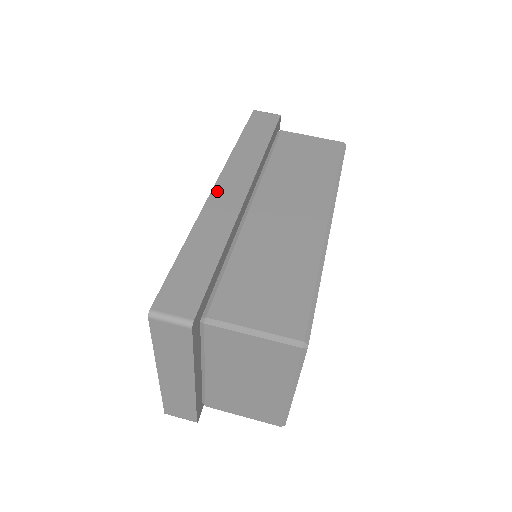
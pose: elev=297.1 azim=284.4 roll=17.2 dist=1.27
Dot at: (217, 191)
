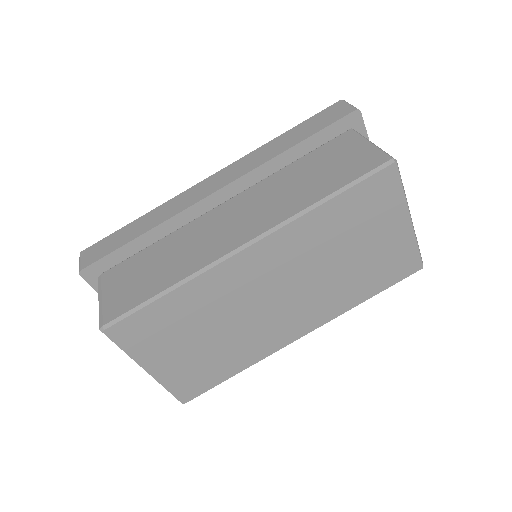
Dot at: (203, 183)
